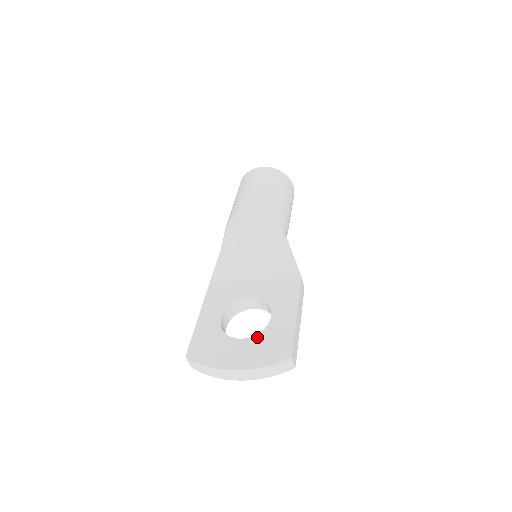
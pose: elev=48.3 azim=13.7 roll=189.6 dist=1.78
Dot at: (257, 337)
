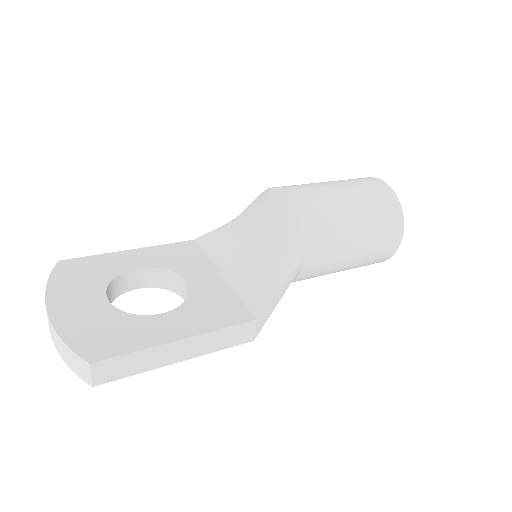
Dot at: (116, 312)
